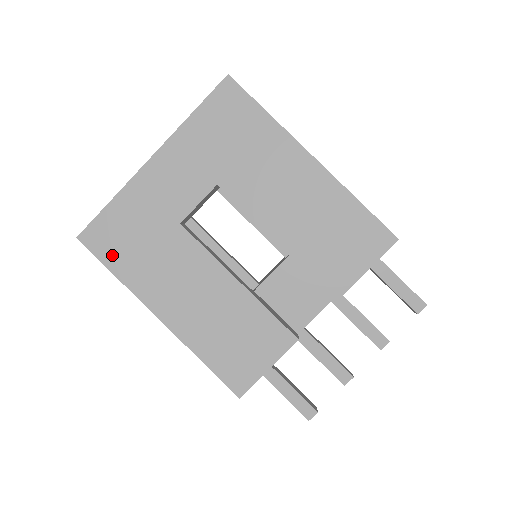
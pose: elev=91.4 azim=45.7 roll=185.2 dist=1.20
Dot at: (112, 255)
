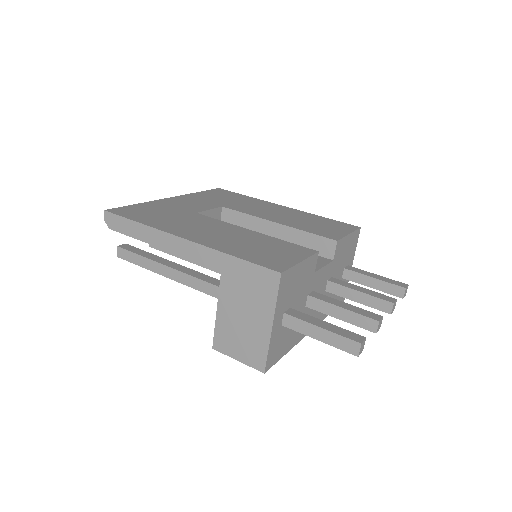
Dot at: (137, 217)
